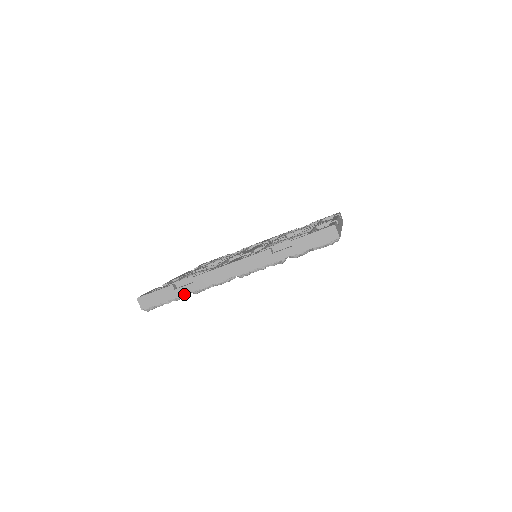
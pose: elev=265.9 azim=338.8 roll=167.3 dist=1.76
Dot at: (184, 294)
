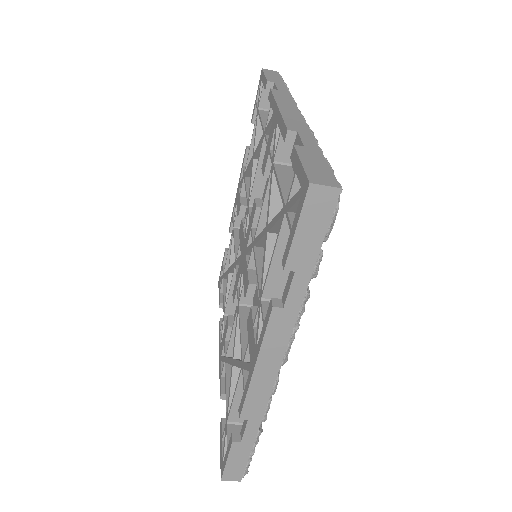
Dot at: (256, 434)
